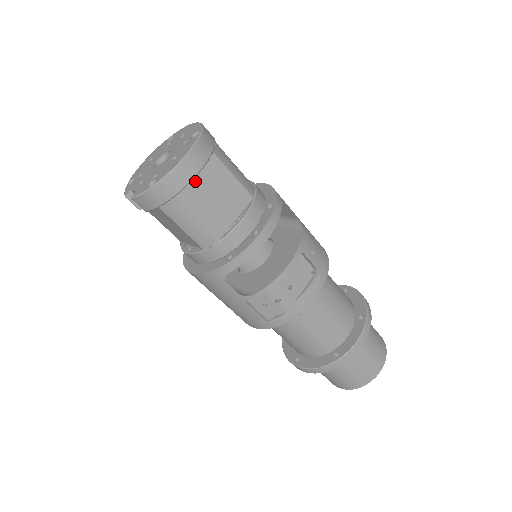
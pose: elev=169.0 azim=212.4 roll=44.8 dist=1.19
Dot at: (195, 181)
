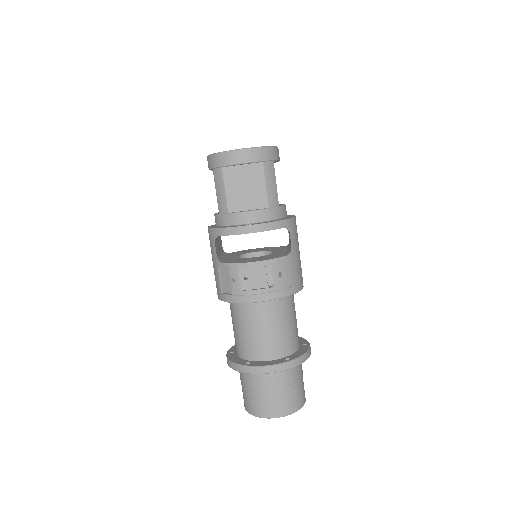
Dot at: (240, 169)
